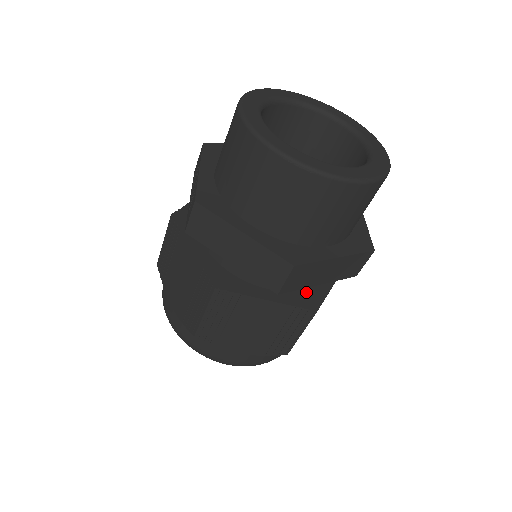
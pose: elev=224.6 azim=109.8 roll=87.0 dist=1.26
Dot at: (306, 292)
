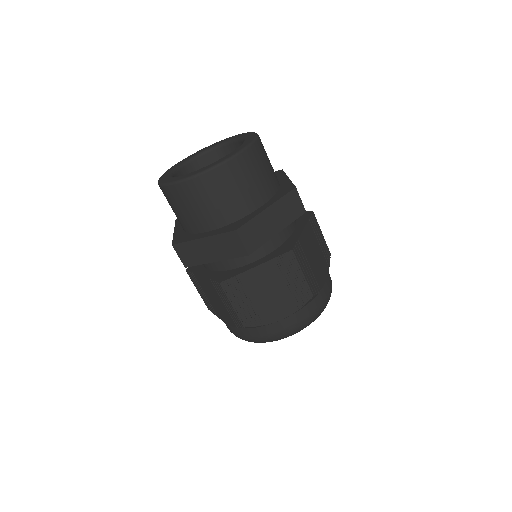
Dot at: (283, 246)
